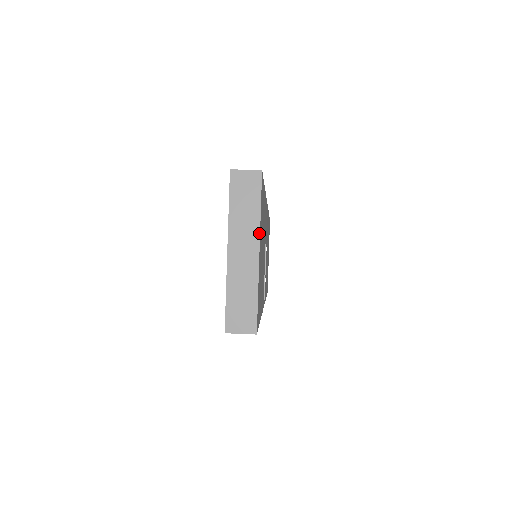
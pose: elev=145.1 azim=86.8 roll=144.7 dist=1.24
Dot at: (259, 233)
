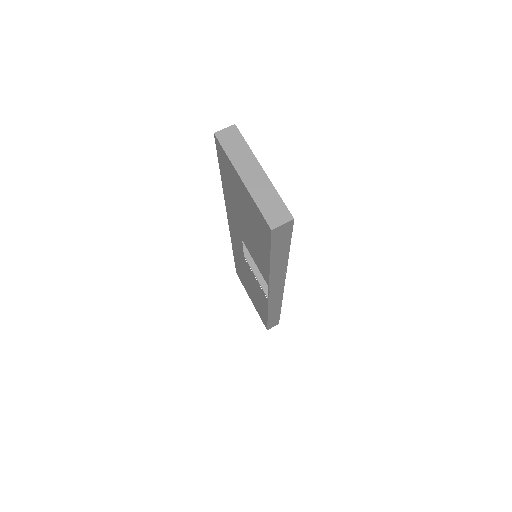
Dot at: (256, 159)
